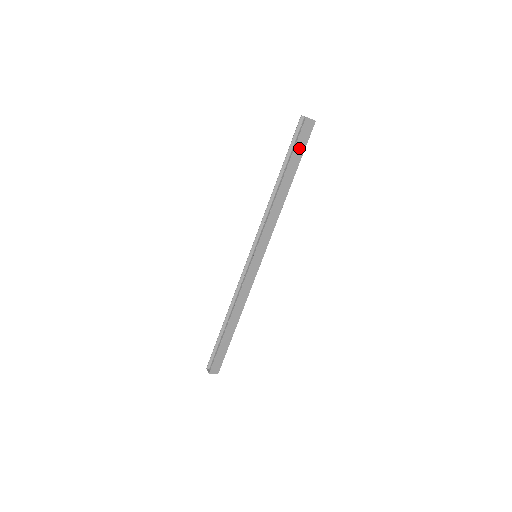
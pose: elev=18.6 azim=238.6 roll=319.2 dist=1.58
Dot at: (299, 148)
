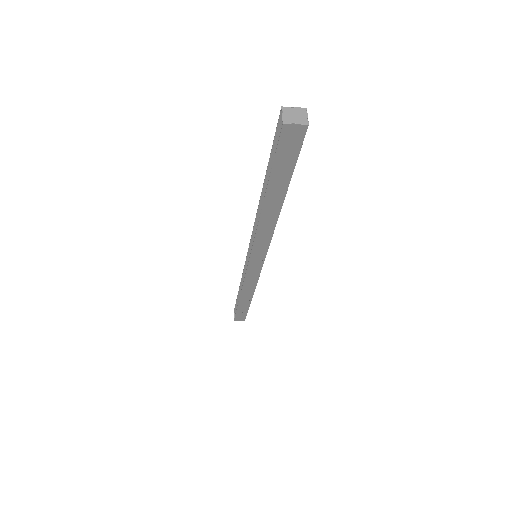
Dot at: (283, 163)
